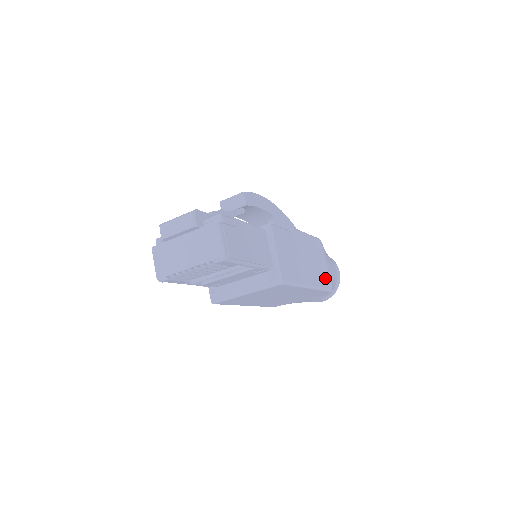
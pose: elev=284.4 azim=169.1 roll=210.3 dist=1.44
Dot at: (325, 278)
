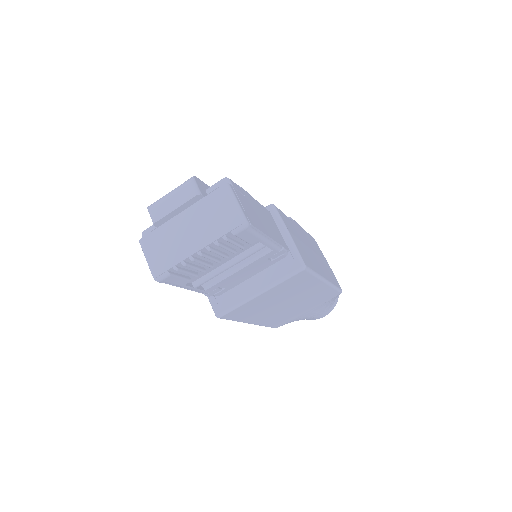
Dot at: (333, 277)
